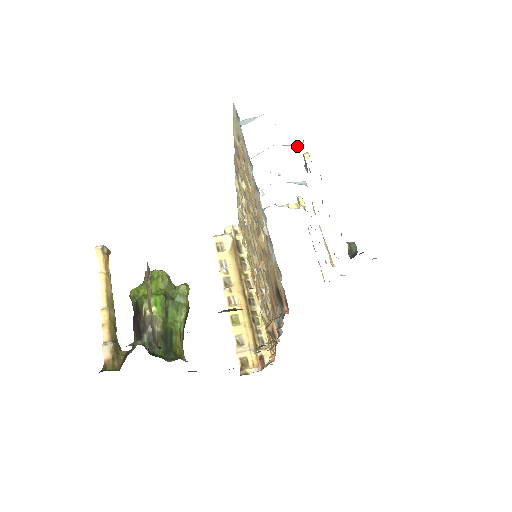
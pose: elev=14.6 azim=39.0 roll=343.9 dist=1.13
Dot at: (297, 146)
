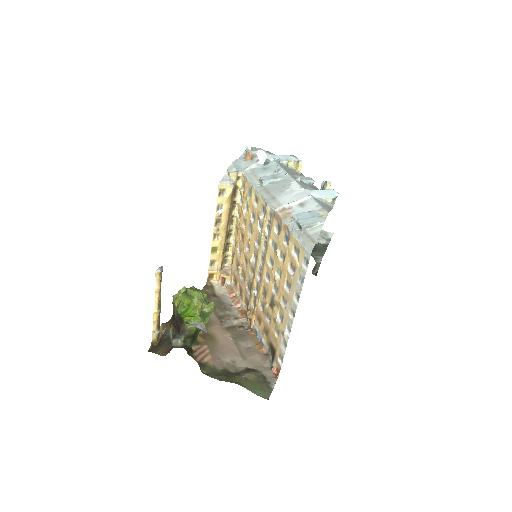
Dot at: (327, 201)
